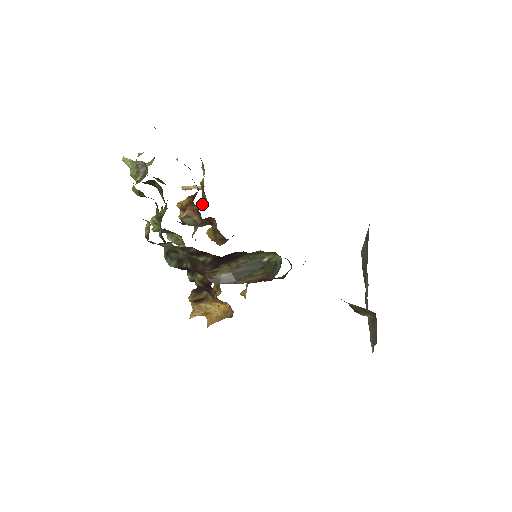
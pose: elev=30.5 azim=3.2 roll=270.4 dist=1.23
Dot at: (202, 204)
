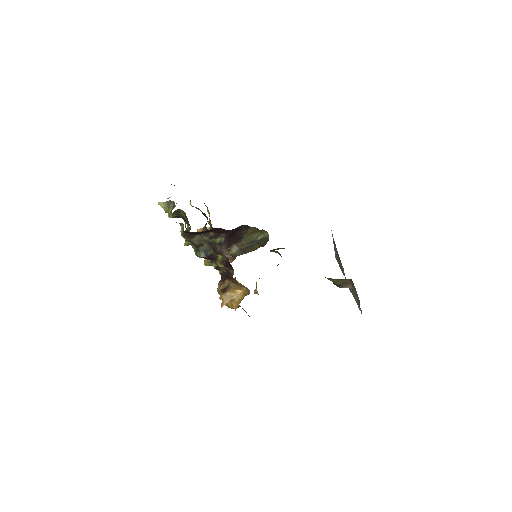
Dot at: occluded
